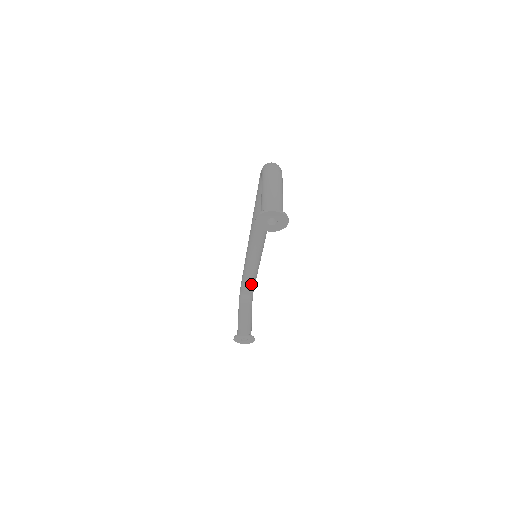
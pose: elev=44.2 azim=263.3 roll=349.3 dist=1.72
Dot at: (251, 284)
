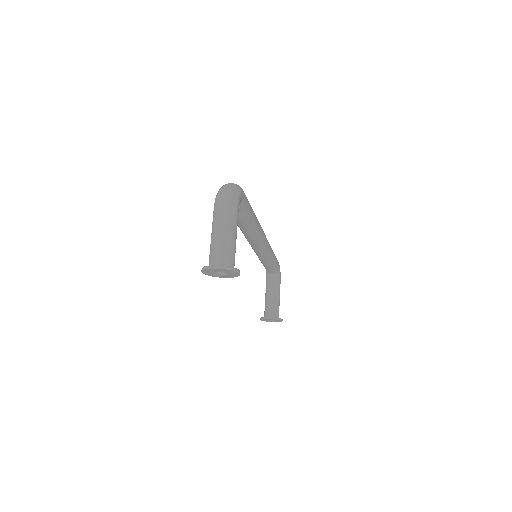
Dot at: (271, 266)
